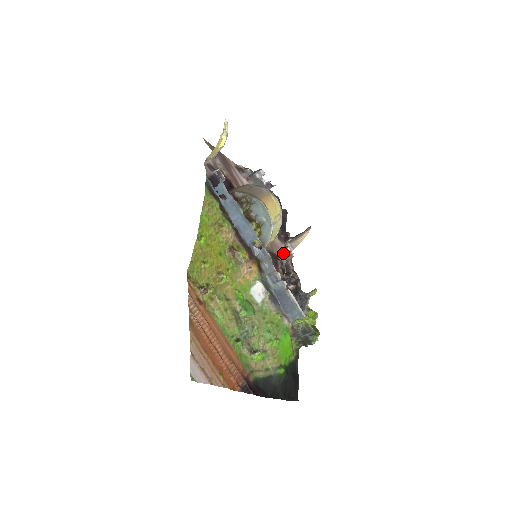
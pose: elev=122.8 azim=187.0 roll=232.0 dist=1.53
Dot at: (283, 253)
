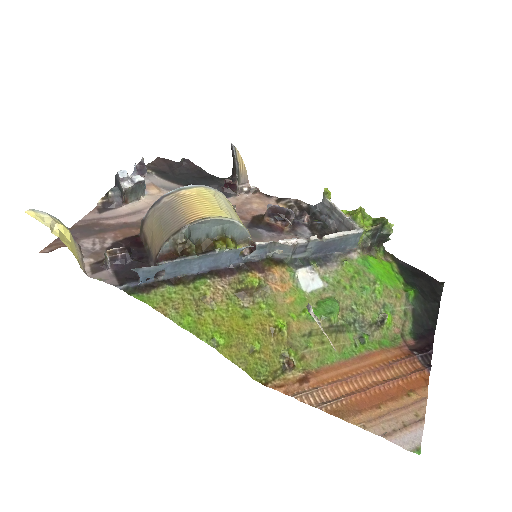
Dot at: (250, 202)
